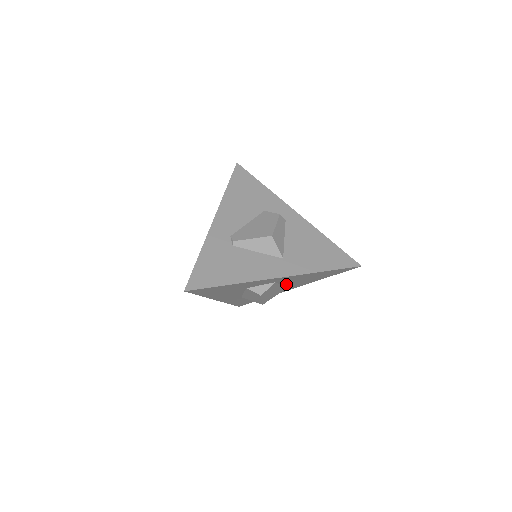
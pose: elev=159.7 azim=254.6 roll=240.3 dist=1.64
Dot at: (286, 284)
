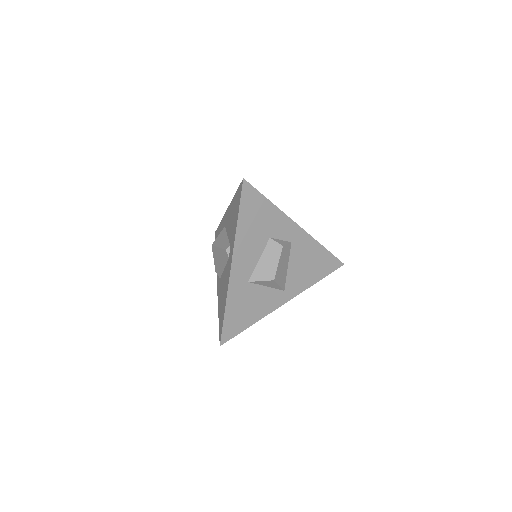
Dot at: (291, 268)
